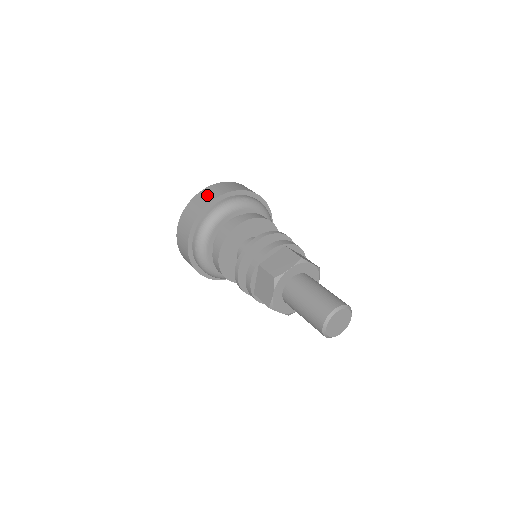
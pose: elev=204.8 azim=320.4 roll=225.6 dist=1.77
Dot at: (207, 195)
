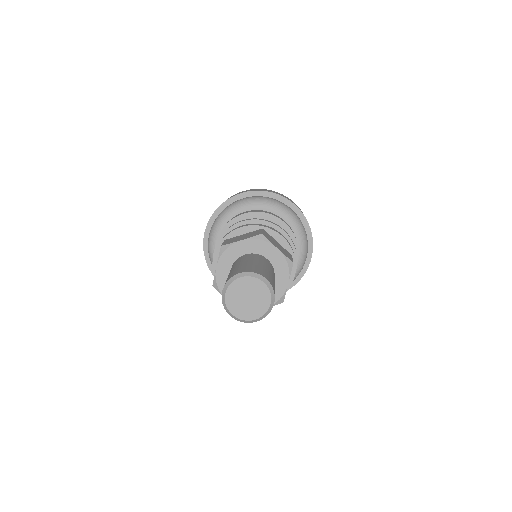
Dot at: occluded
